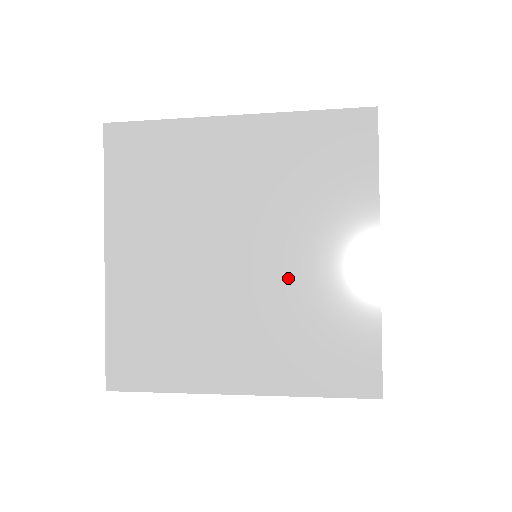
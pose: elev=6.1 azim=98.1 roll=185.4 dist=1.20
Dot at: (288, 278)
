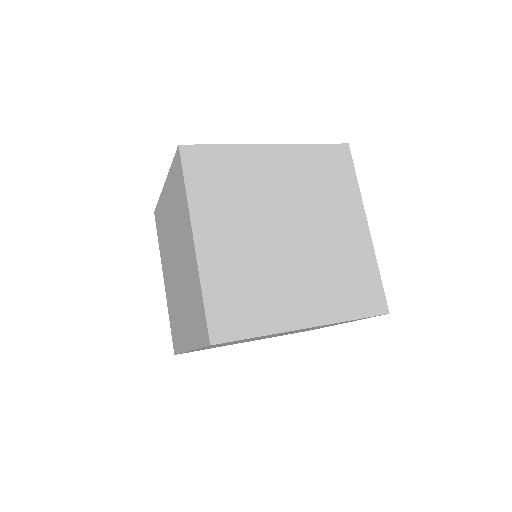
Dot at: (322, 245)
